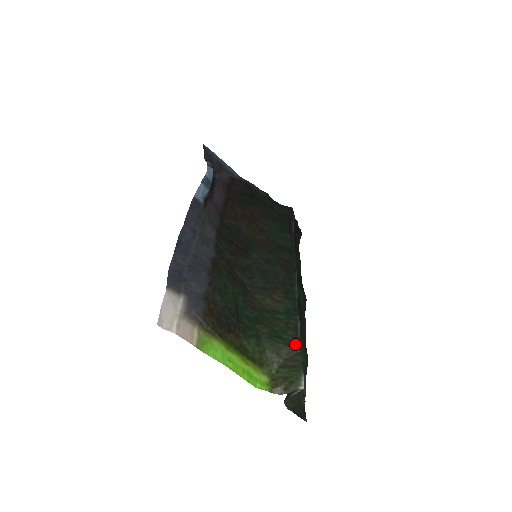
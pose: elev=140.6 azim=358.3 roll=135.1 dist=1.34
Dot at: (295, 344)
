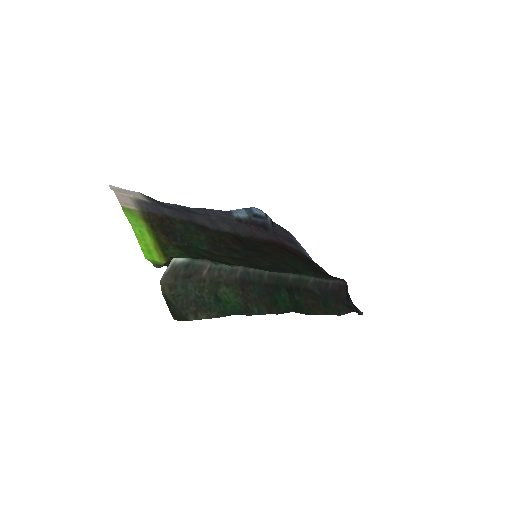
Dot at: (210, 260)
